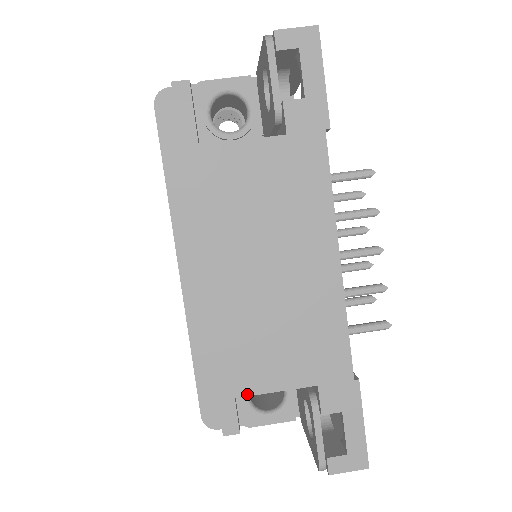
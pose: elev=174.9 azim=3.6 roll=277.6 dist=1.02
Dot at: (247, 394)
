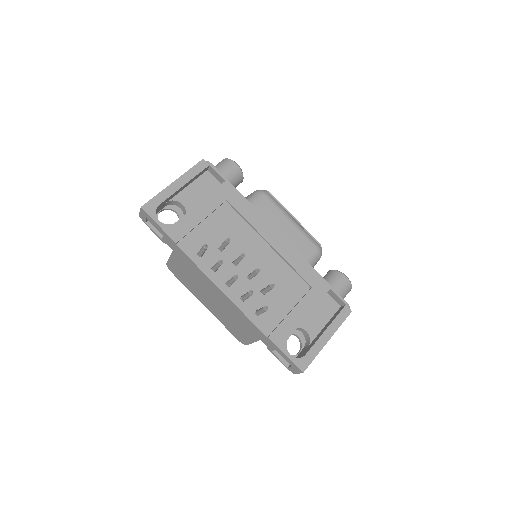
Dot at: (249, 343)
